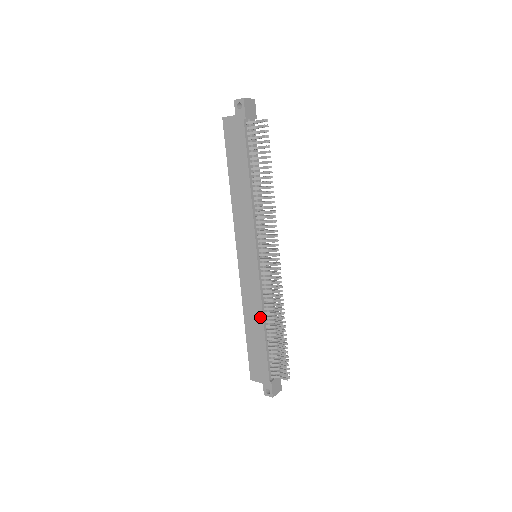
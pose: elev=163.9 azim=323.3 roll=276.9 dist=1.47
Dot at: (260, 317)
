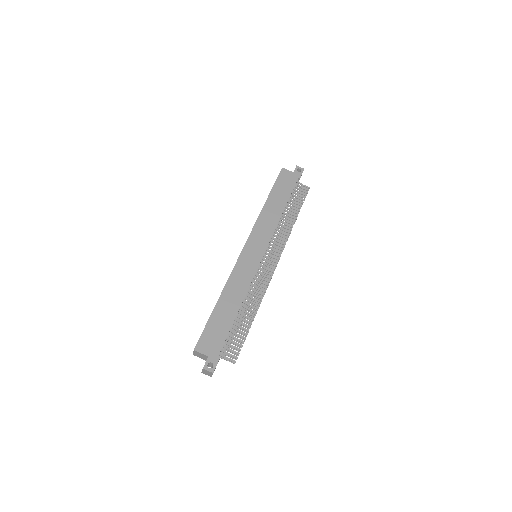
Dot at: (241, 297)
